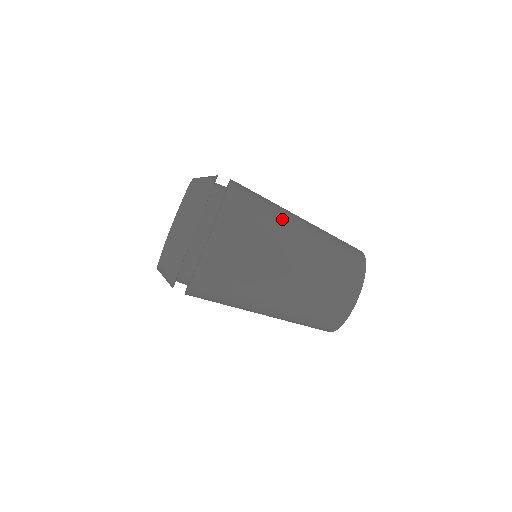
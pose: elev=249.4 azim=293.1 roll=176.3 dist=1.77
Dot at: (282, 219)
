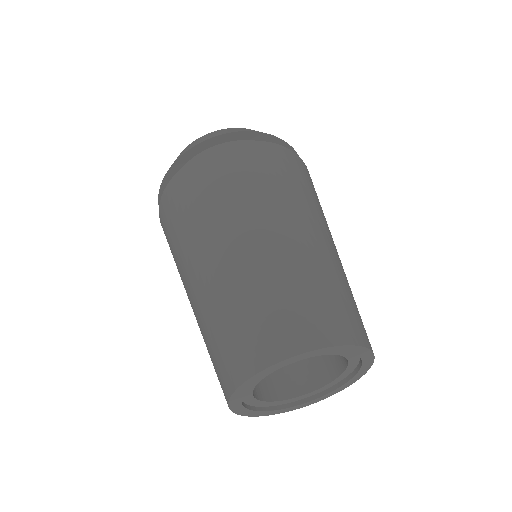
Dot at: occluded
